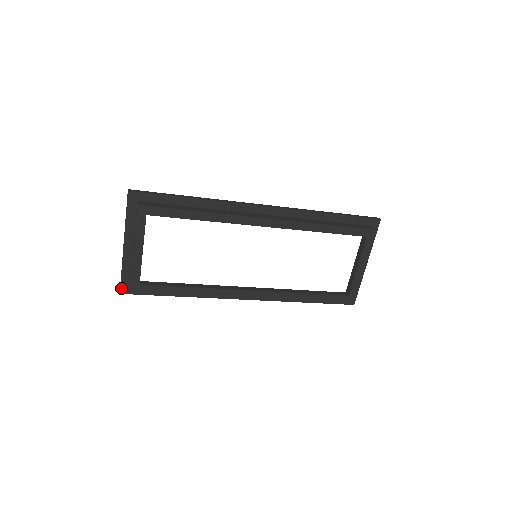
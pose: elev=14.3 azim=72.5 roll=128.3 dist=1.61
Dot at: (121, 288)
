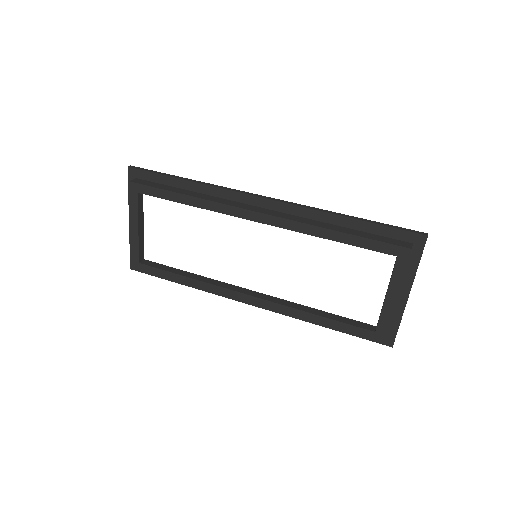
Dot at: occluded
